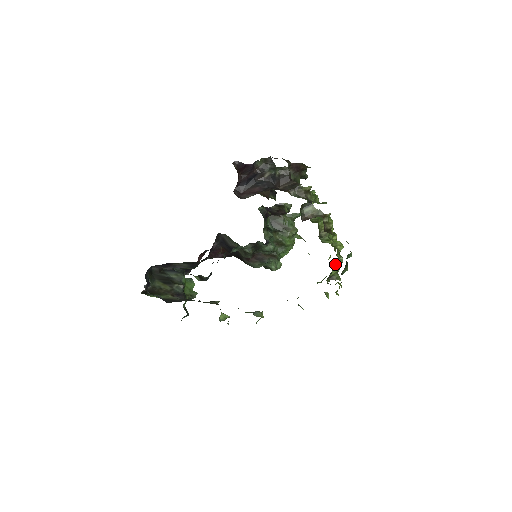
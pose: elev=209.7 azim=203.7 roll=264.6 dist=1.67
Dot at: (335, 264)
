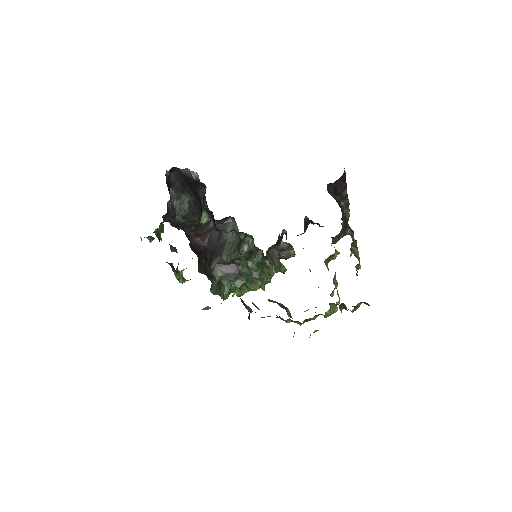
Dot at: (331, 308)
